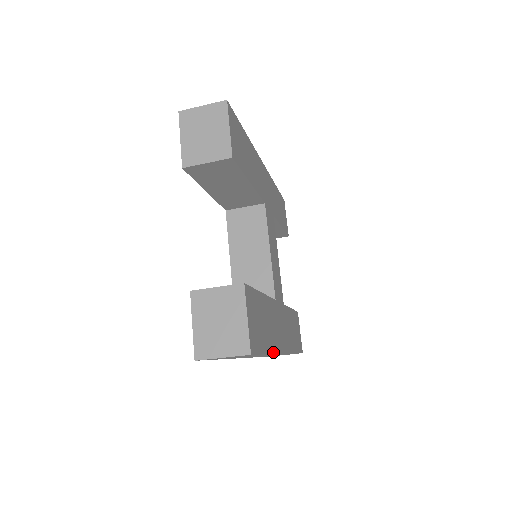
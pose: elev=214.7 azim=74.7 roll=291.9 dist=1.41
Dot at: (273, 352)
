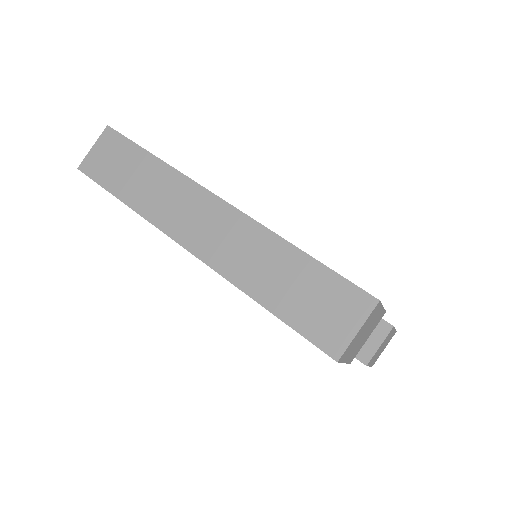
Dot at: (173, 168)
